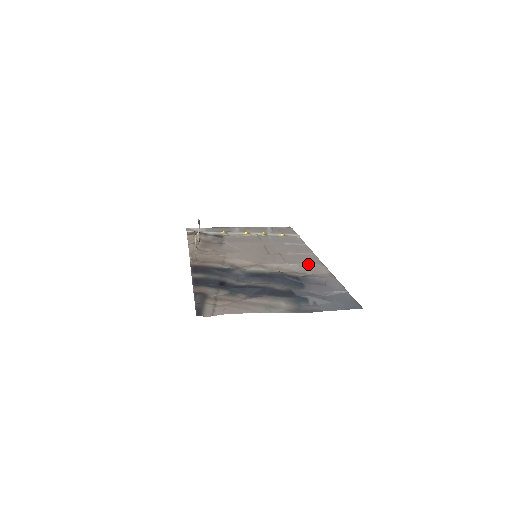
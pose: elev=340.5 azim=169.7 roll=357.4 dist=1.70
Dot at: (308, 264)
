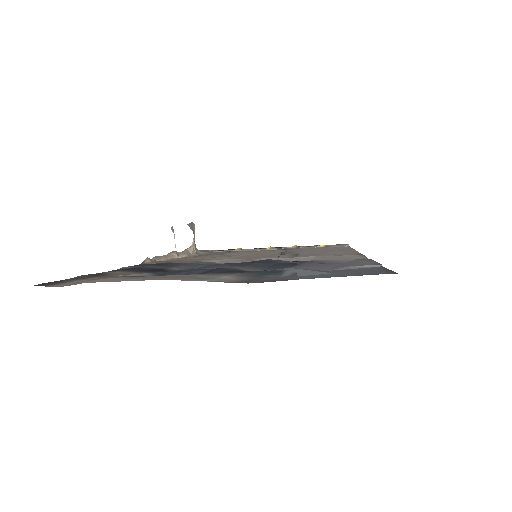
Dot at: (333, 255)
